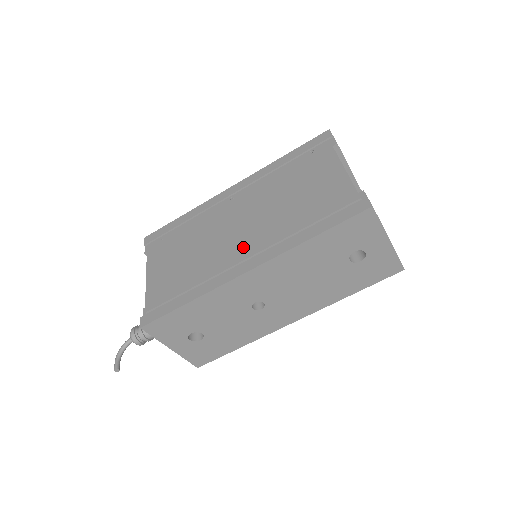
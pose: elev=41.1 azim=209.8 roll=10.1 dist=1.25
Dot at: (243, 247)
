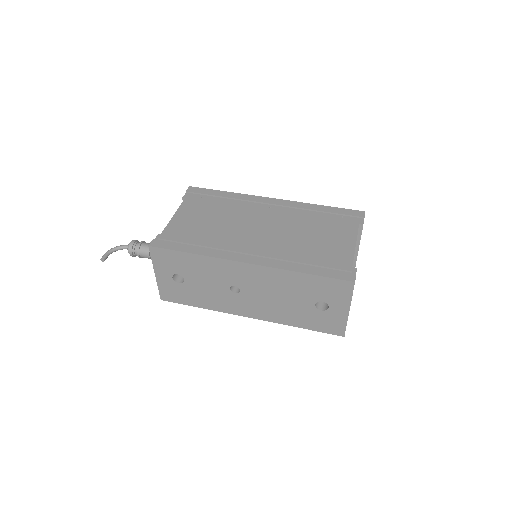
Dot at: (255, 245)
